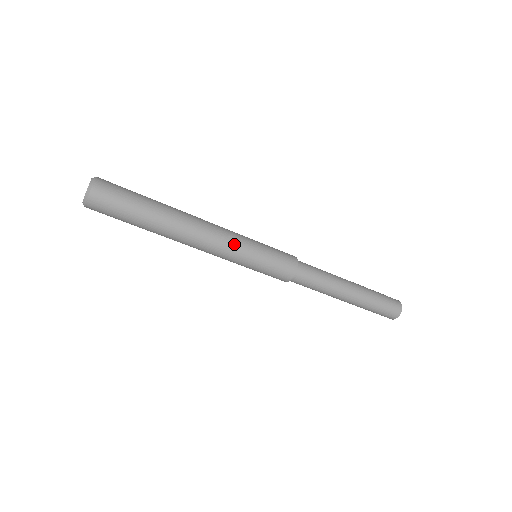
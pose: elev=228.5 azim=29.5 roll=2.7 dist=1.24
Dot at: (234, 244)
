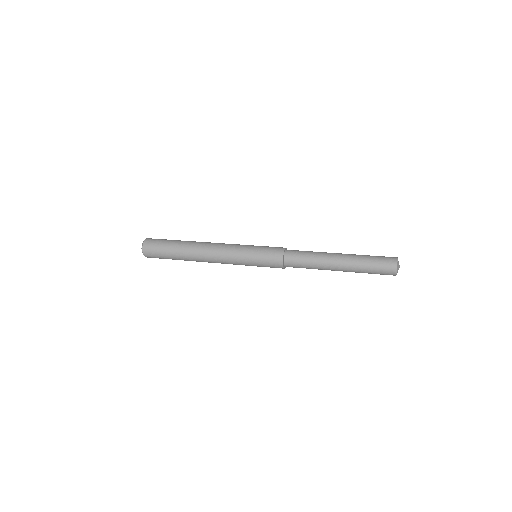
Dot at: (232, 260)
